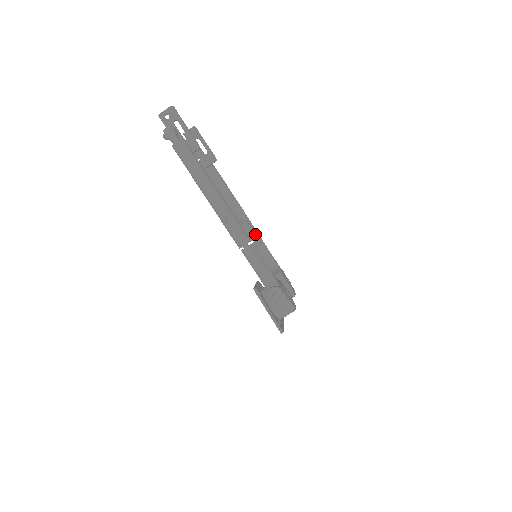
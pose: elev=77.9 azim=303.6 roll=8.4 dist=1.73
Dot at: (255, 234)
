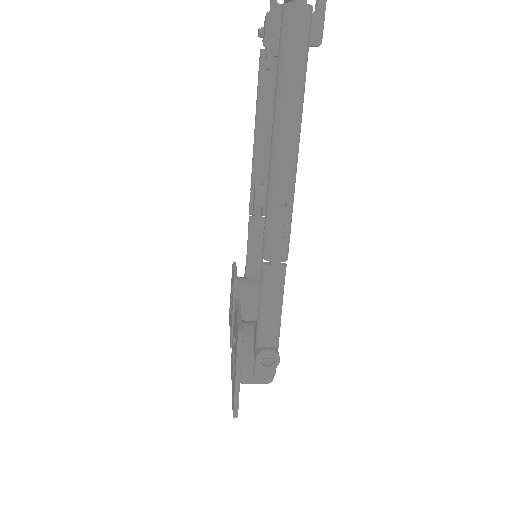
Dot at: (264, 211)
